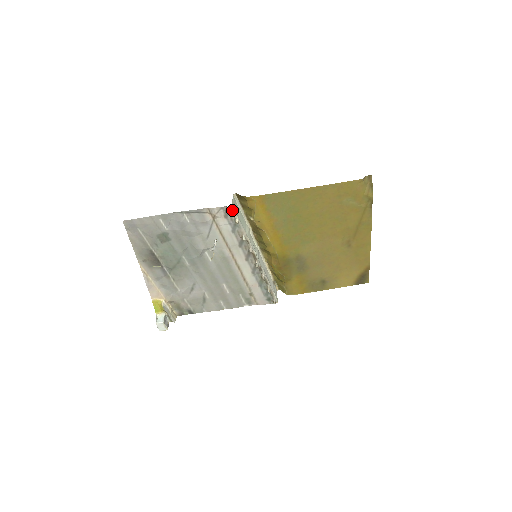
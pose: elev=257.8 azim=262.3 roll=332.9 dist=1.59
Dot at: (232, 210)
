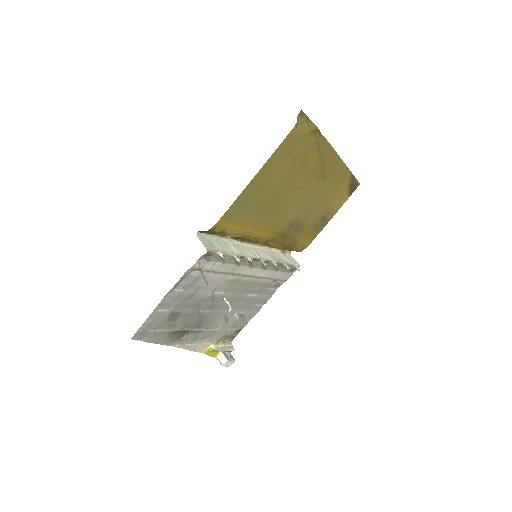
Dot at: (210, 252)
